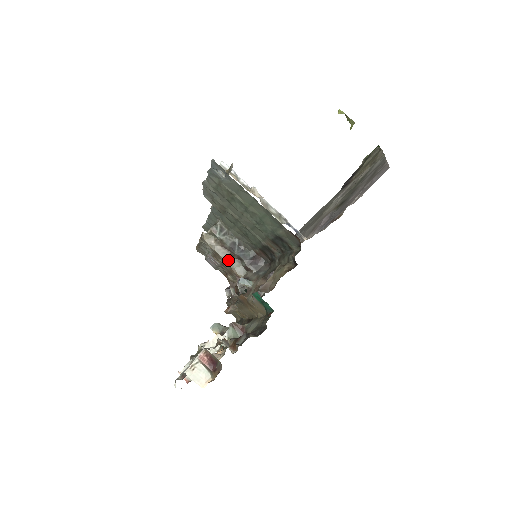
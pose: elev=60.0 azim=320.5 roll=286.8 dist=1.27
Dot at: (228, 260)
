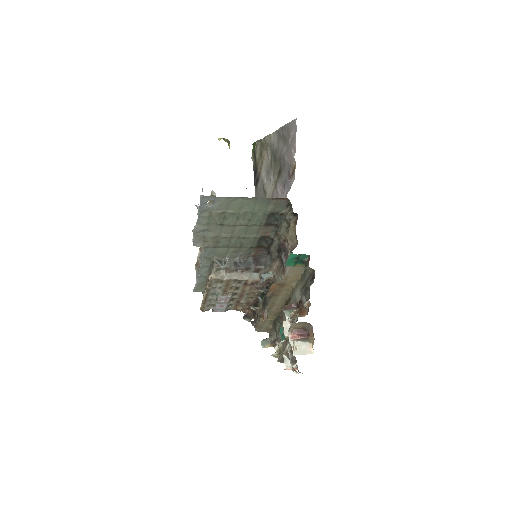
Dot at: (241, 277)
